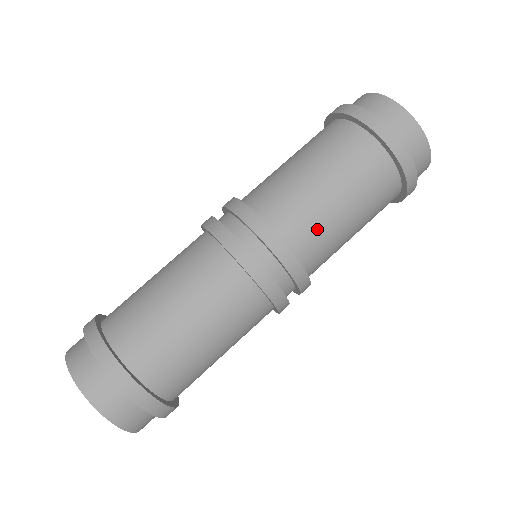
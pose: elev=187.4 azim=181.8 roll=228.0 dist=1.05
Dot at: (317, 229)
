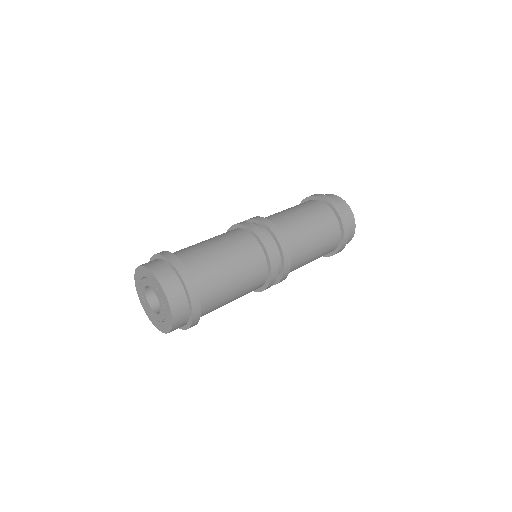
Dot at: (299, 238)
